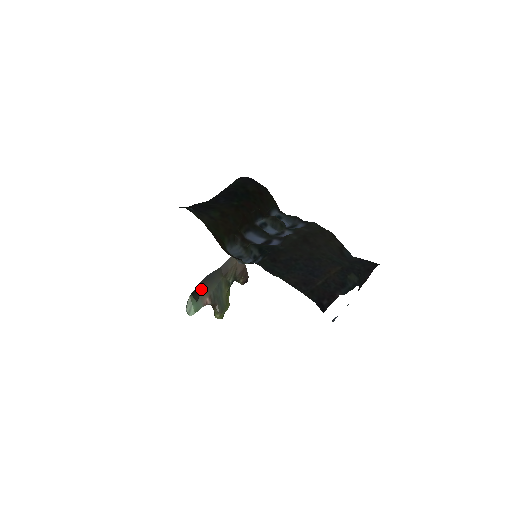
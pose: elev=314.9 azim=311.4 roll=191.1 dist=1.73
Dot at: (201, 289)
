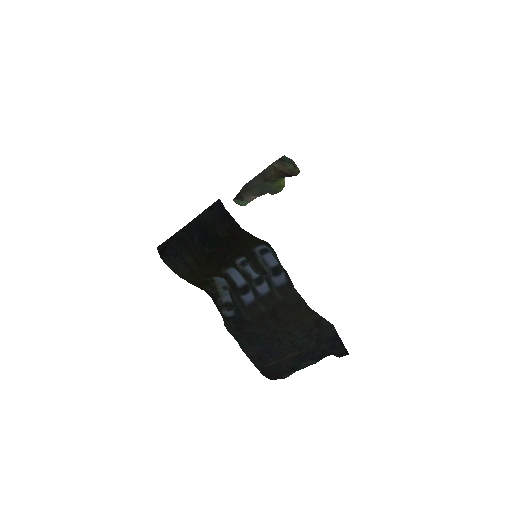
Dot at: (242, 194)
